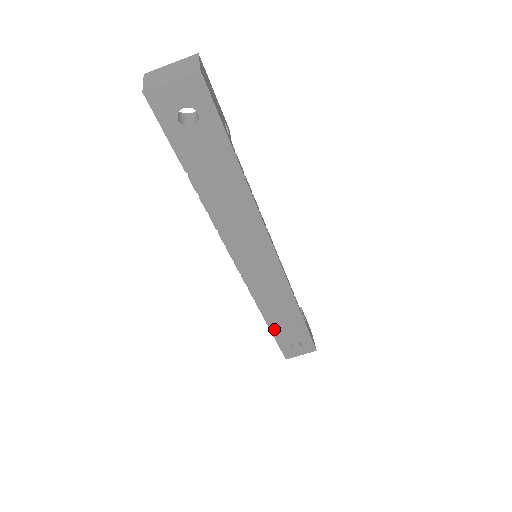
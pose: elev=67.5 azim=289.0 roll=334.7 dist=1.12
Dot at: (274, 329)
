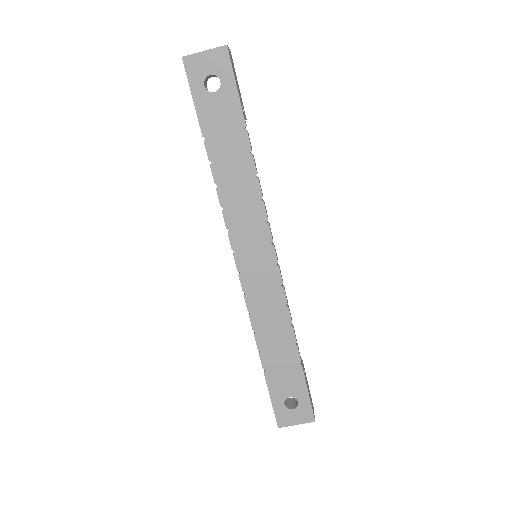
Dot at: (267, 367)
